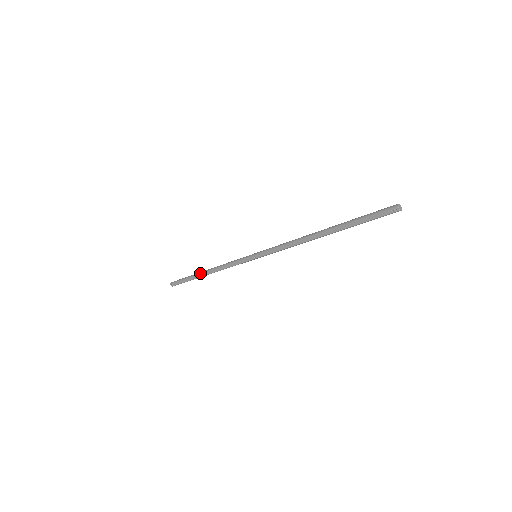
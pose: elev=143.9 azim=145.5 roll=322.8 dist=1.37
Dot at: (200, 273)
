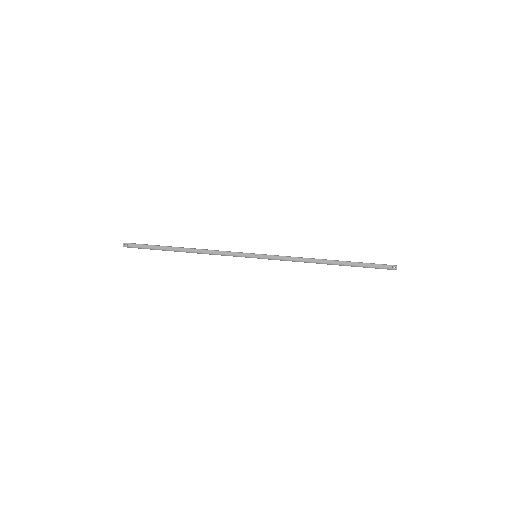
Dot at: (178, 247)
